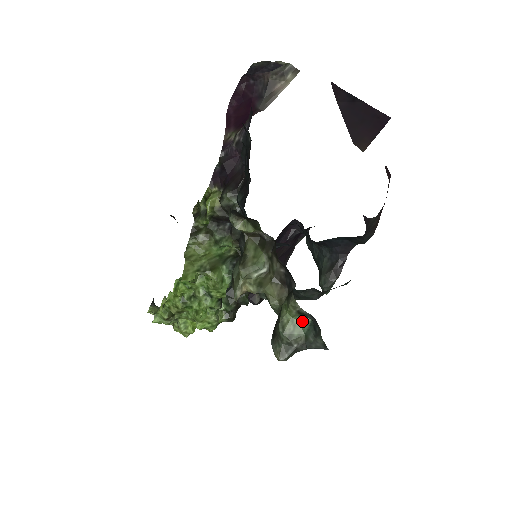
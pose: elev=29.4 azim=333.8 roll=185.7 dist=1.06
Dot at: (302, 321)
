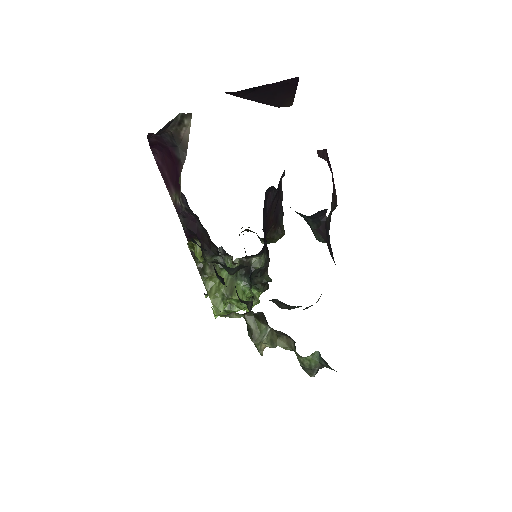
Dot at: (313, 355)
